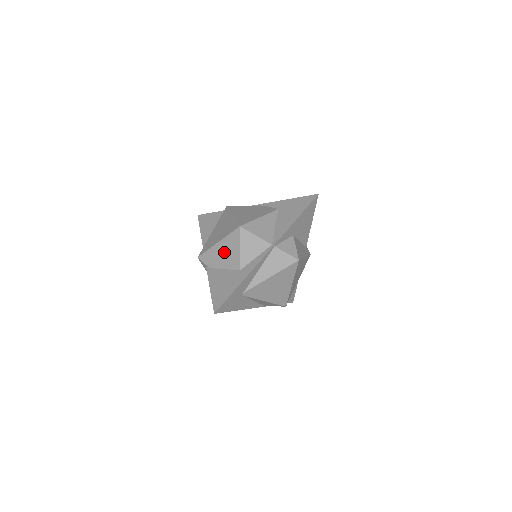
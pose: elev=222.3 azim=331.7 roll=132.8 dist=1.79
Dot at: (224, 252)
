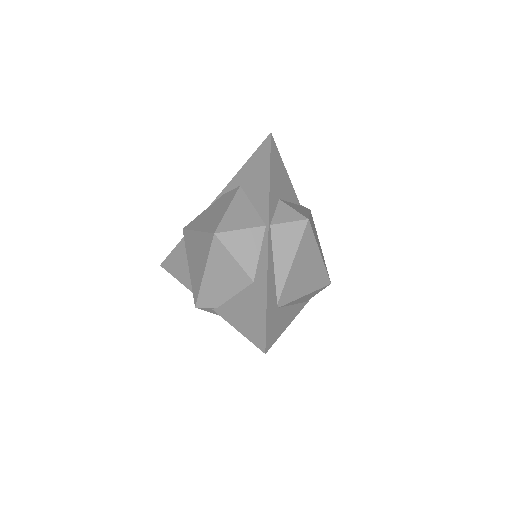
Dot at: (219, 277)
